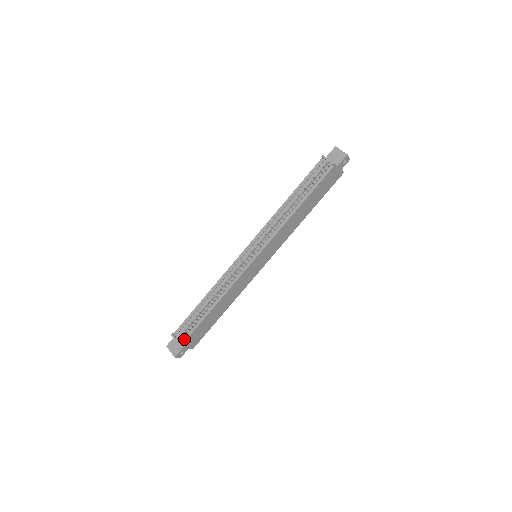
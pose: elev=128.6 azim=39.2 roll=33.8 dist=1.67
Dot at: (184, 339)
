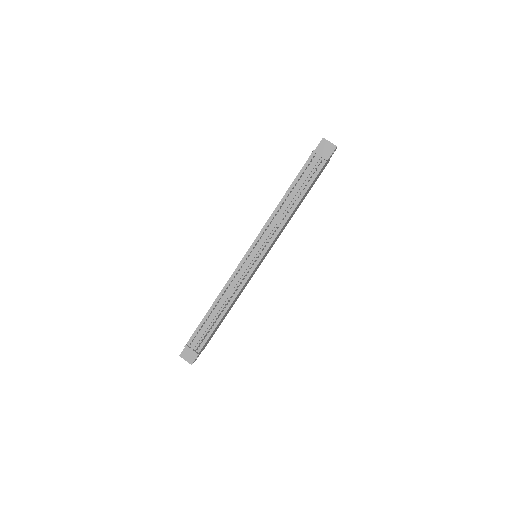
Dot at: (200, 348)
